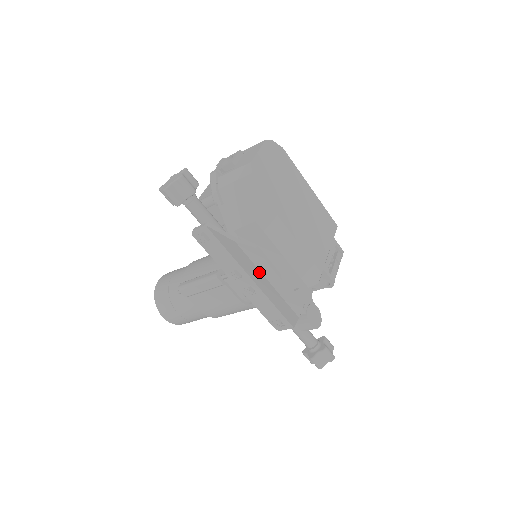
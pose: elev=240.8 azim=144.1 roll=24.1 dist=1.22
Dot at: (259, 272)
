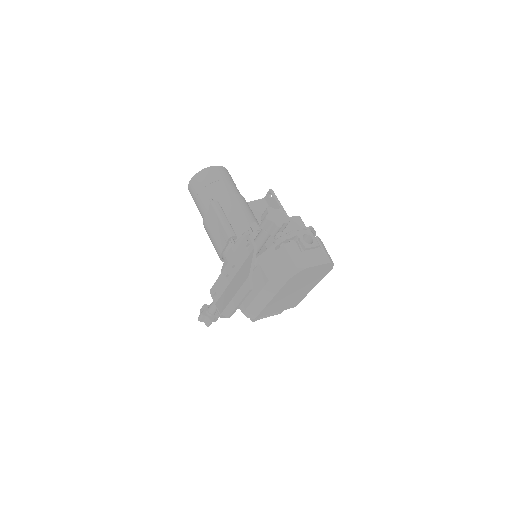
Dot at: (238, 289)
